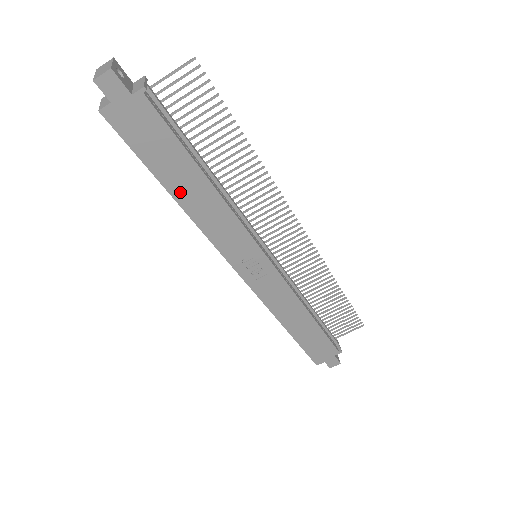
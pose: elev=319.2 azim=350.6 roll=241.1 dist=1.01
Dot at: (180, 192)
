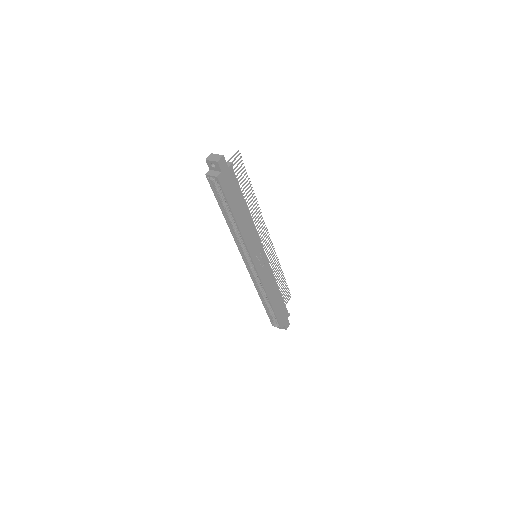
Dot at: (238, 218)
